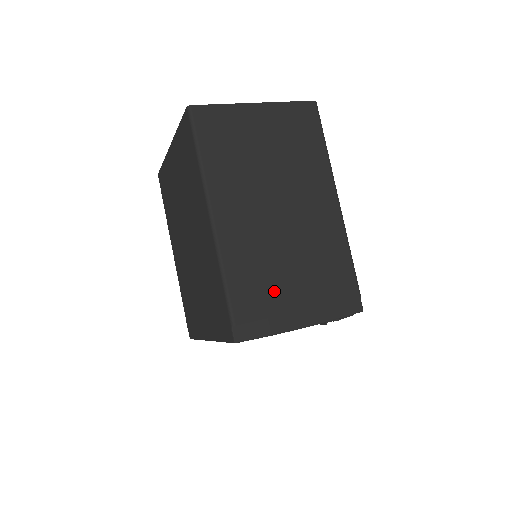
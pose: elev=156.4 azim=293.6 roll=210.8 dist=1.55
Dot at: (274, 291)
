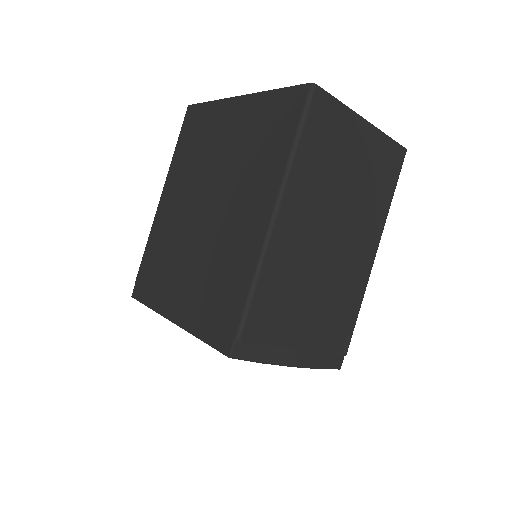
Dot at: (288, 320)
